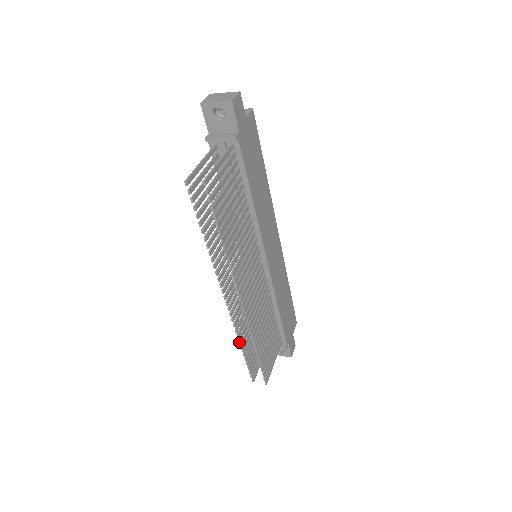
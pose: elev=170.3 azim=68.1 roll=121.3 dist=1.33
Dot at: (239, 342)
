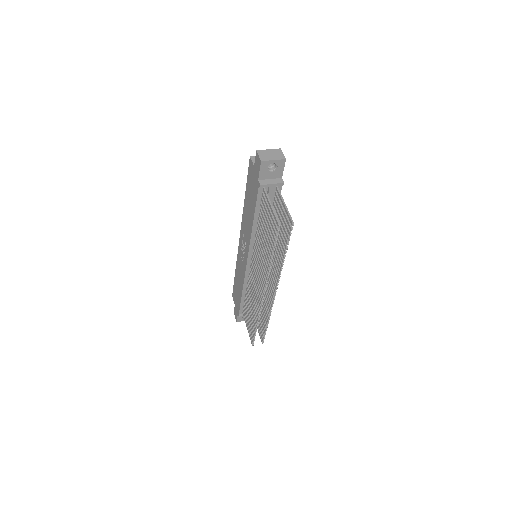
Dot at: occluded
